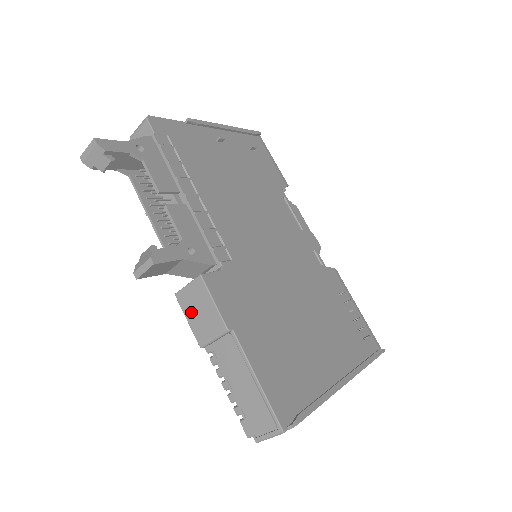
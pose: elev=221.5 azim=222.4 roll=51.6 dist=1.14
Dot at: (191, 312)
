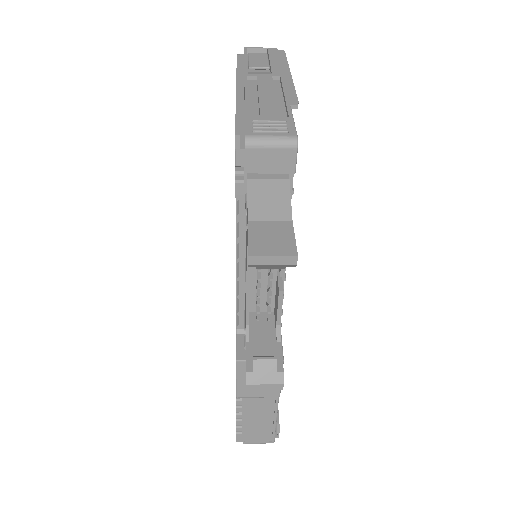
Dot at: occluded
